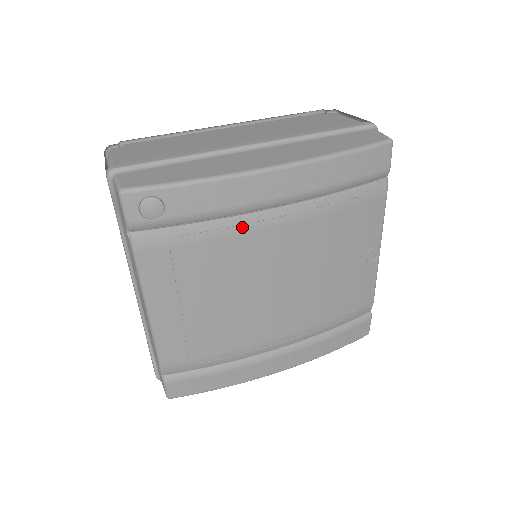
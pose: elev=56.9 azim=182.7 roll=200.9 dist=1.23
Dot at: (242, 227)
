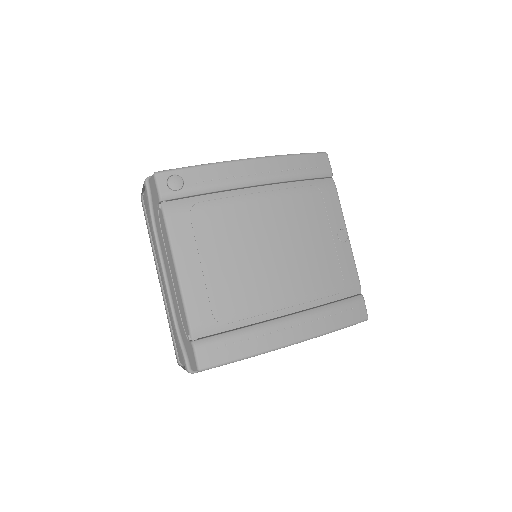
Dot at: (237, 198)
